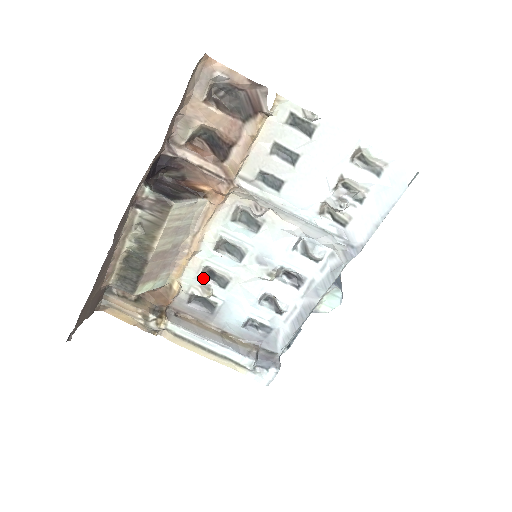
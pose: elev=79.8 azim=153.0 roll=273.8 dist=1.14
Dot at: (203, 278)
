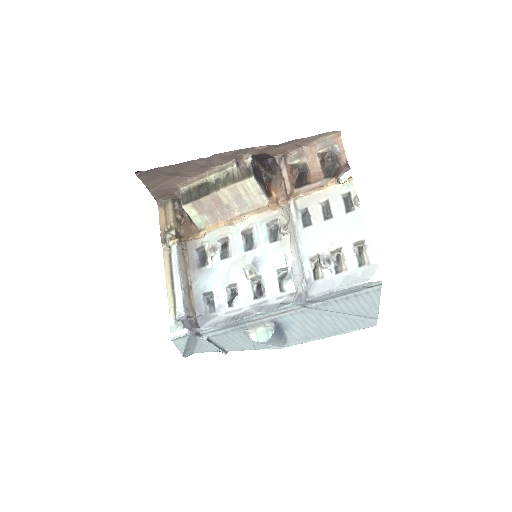
Dot at: (219, 243)
